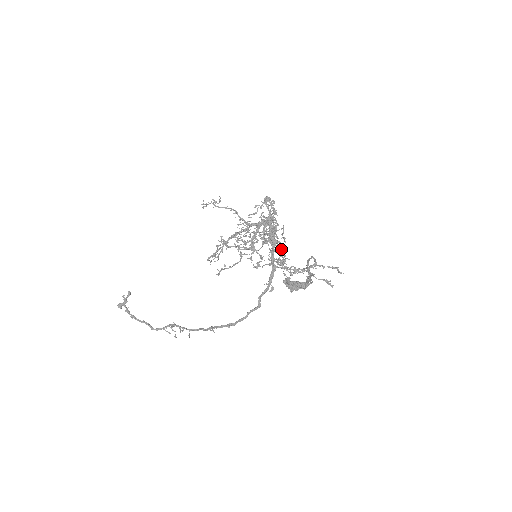
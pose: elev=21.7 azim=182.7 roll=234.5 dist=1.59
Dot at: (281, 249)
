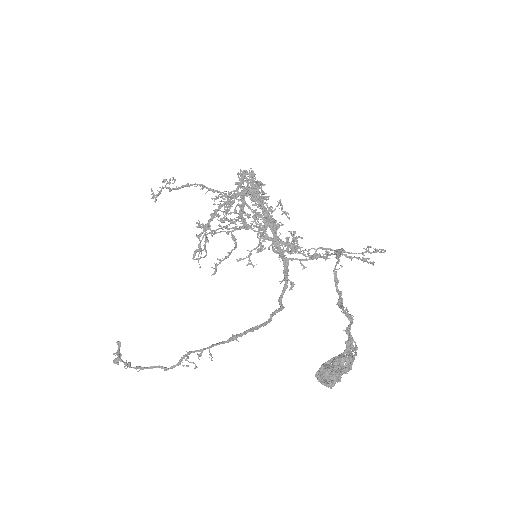
Dot at: (288, 244)
